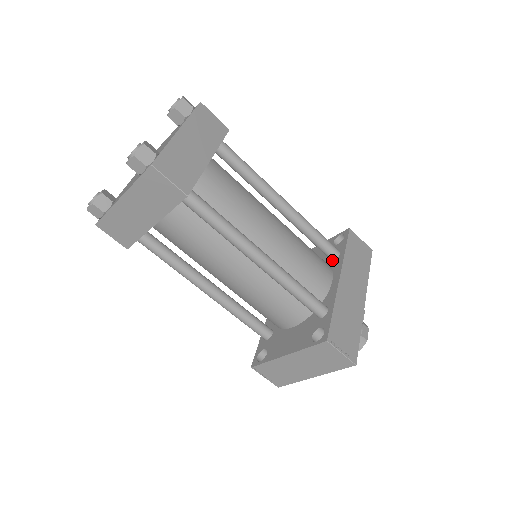
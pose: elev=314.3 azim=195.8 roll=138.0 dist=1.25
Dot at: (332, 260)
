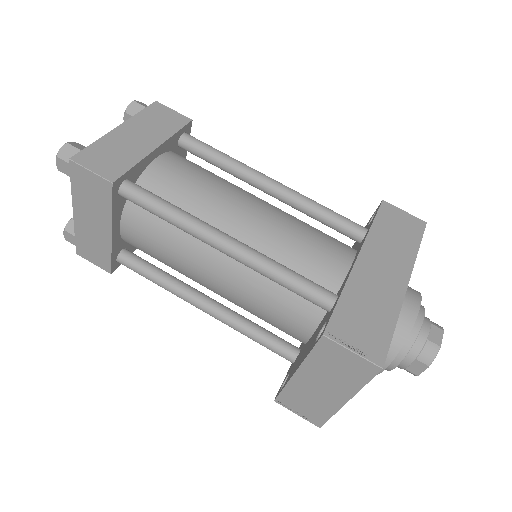
Dot at: (360, 243)
